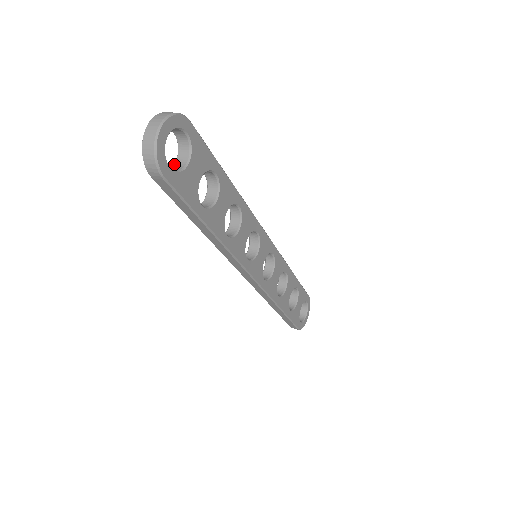
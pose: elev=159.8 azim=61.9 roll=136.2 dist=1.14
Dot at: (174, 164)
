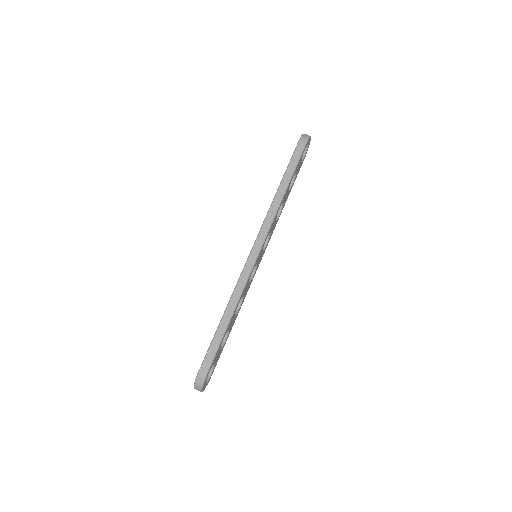
Dot at: occluded
